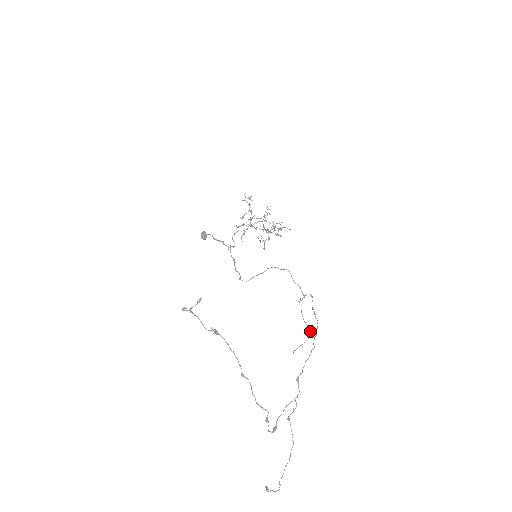
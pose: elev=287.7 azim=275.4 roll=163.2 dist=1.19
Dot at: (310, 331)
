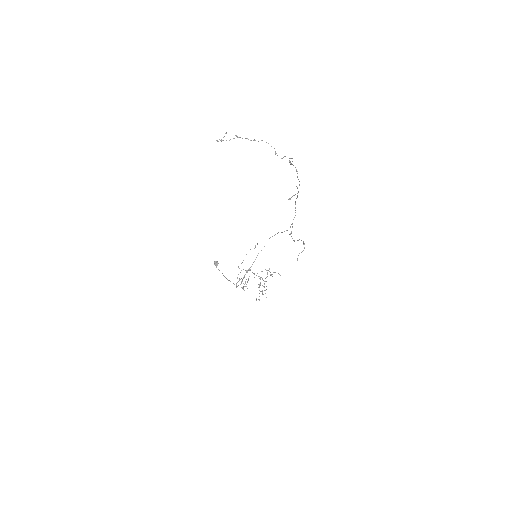
Dot at: (304, 243)
